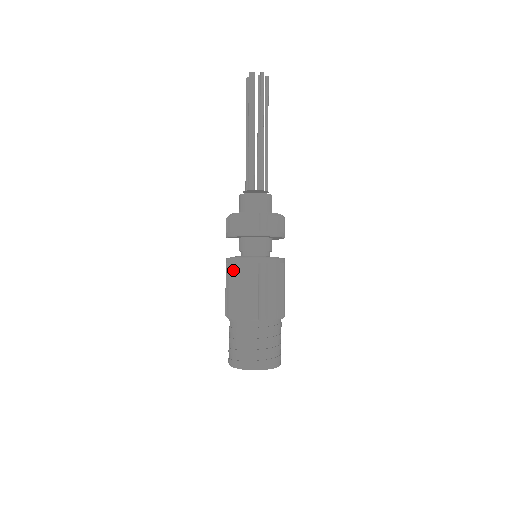
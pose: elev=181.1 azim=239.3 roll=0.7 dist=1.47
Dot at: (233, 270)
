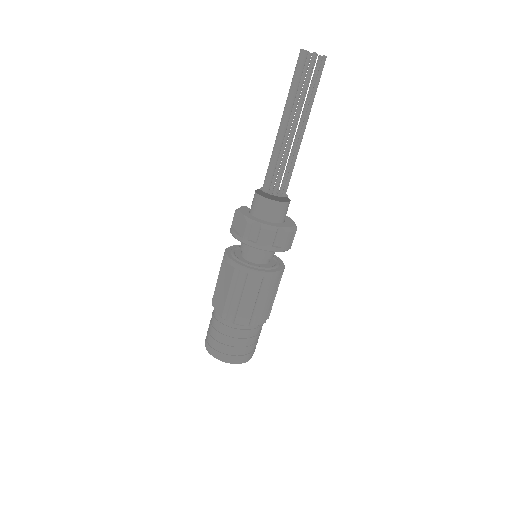
Dot at: (224, 263)
